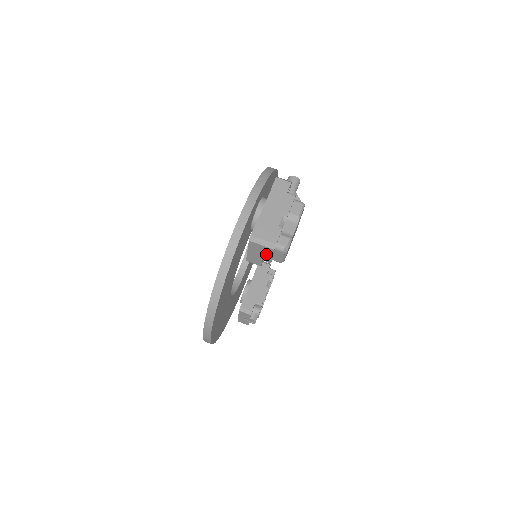
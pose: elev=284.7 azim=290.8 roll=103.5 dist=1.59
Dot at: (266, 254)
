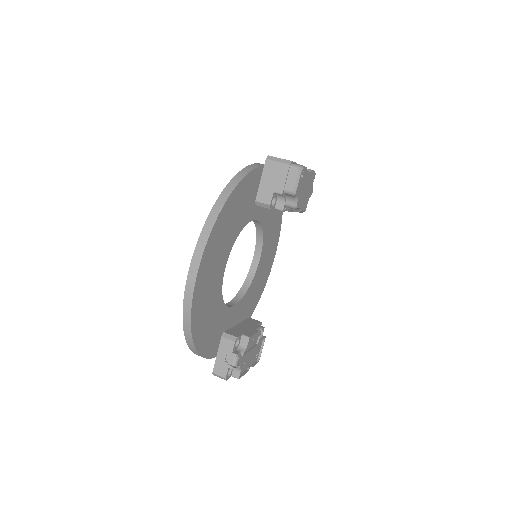
Dot at: (280, 177)
